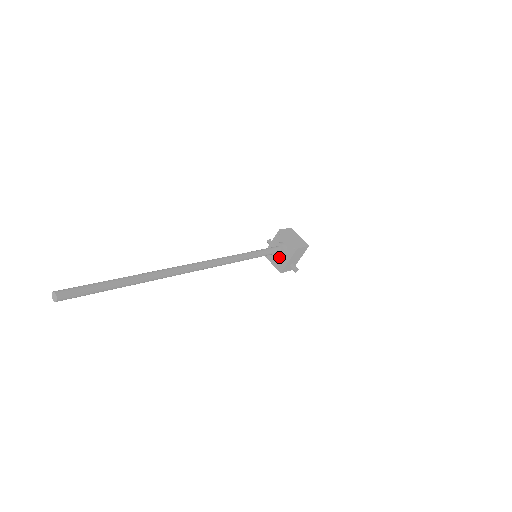
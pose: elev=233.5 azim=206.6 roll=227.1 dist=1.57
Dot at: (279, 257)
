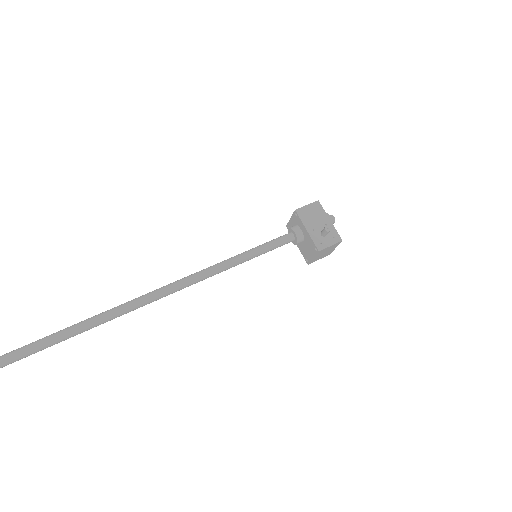
Dot at: (305, 243)
